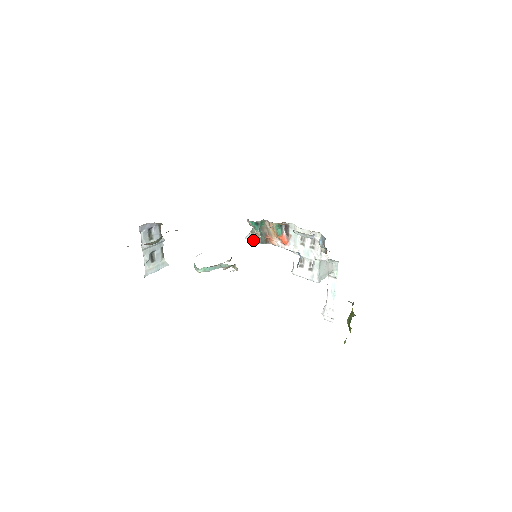
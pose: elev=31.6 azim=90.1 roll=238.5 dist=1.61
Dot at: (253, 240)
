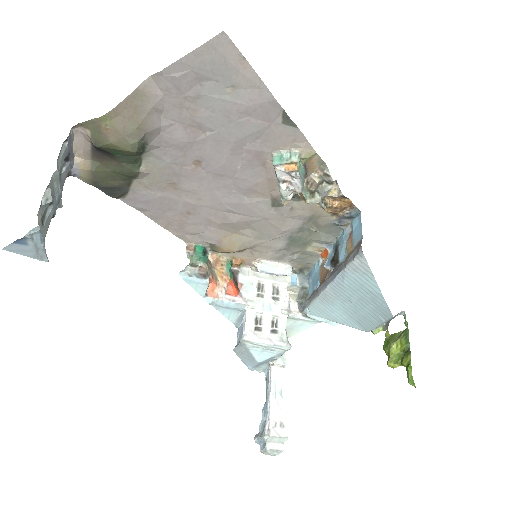
Dot at: (197, 275)
